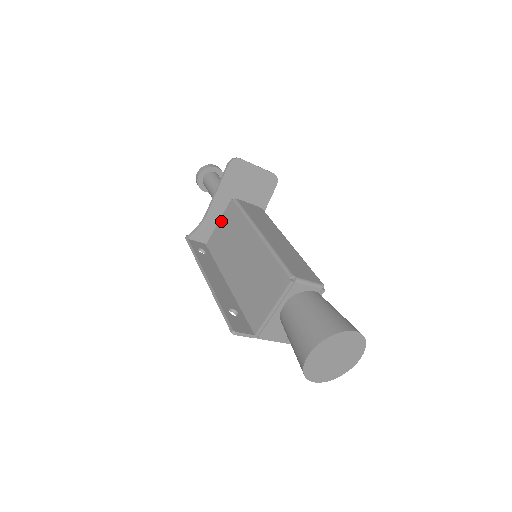
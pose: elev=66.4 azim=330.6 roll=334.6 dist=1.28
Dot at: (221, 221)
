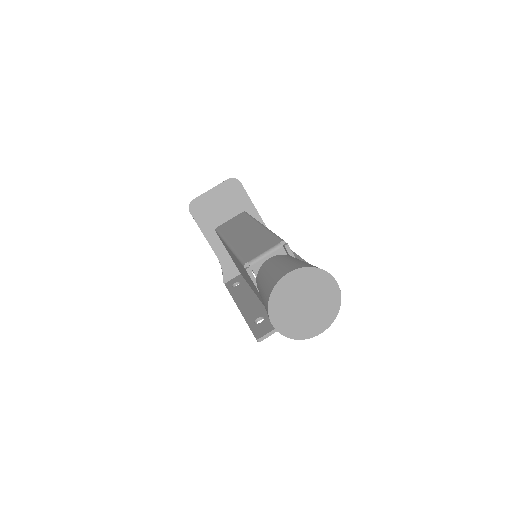
Dot at: occluded
